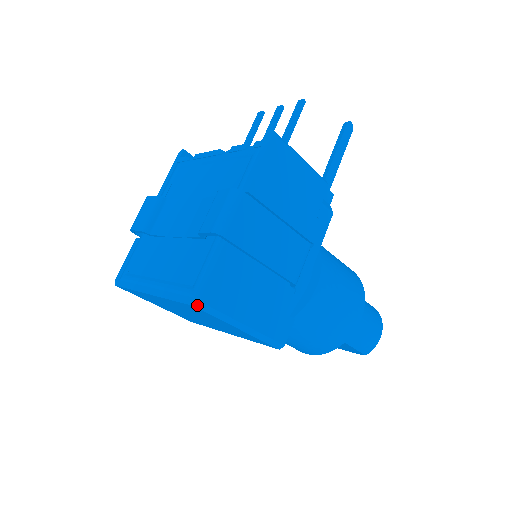
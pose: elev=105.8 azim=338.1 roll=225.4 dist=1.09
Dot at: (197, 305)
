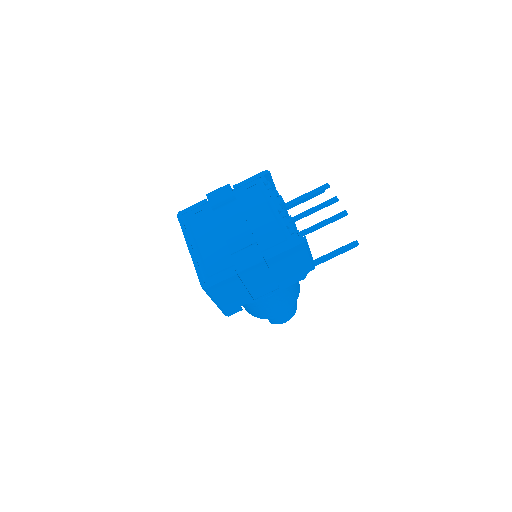
Dot at: (204, 289)
